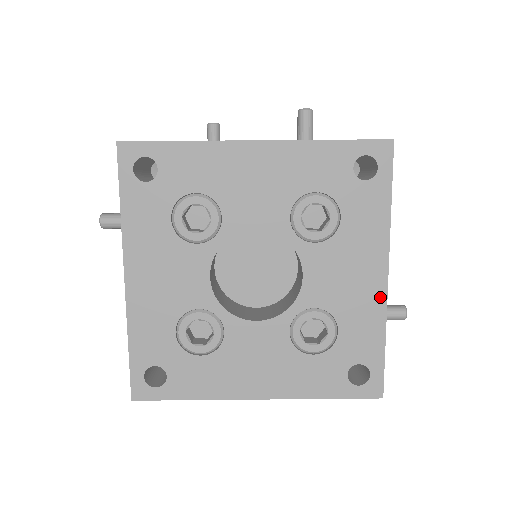
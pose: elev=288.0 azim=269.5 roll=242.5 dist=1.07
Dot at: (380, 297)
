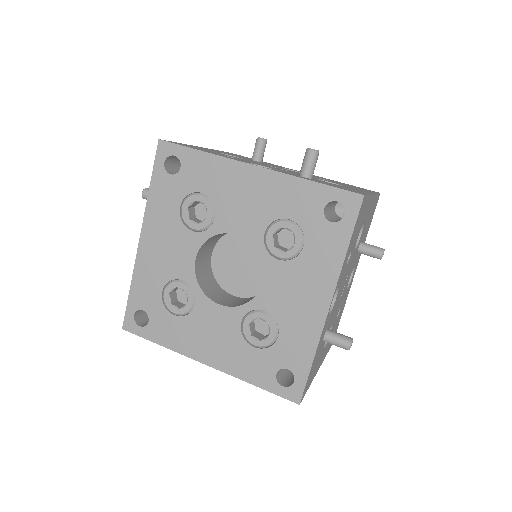
Dot at: (319, 322)
